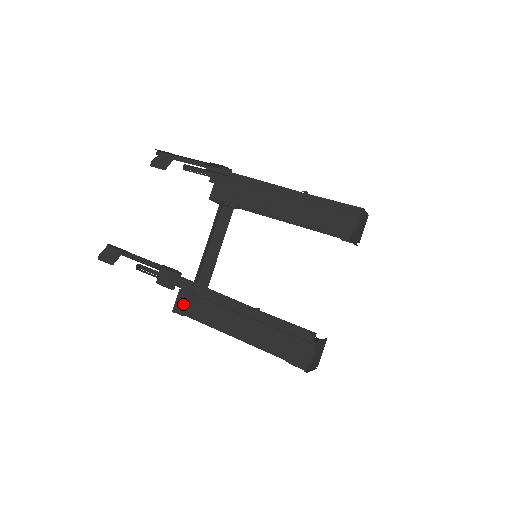
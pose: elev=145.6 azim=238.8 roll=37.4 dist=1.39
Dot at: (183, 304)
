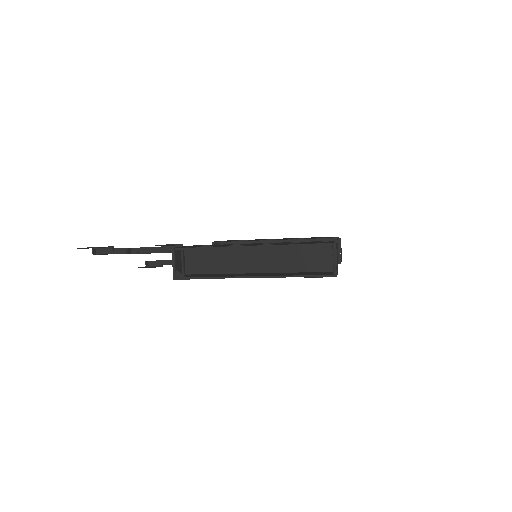
Dot at: occluded
